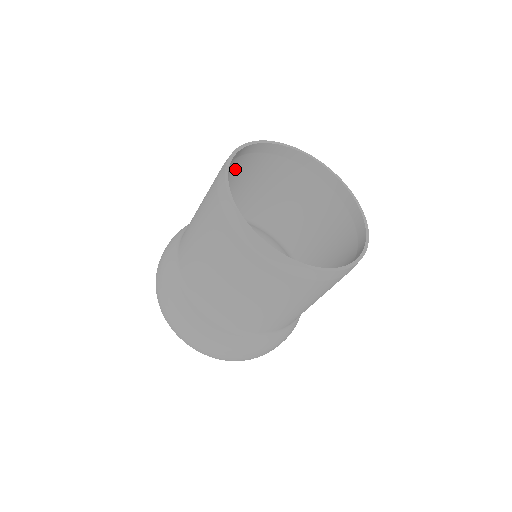
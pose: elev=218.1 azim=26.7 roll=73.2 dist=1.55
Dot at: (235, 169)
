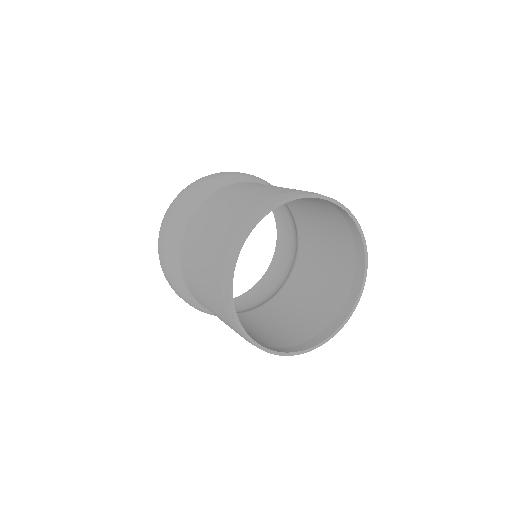
Dot at: occluded
